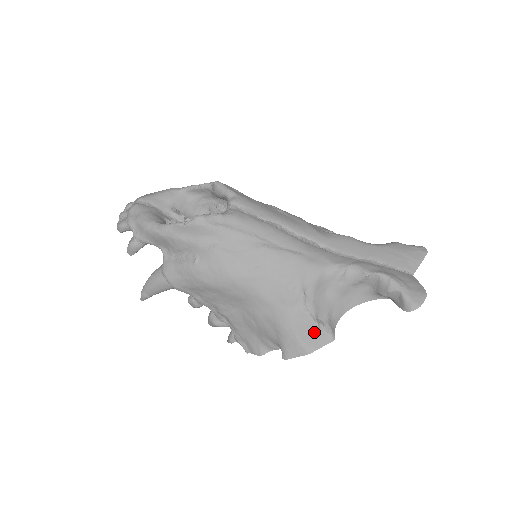
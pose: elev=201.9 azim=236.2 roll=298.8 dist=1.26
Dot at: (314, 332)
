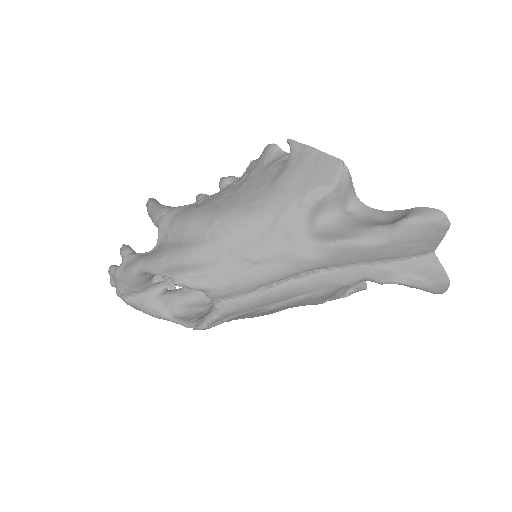
Dot at: occluded
